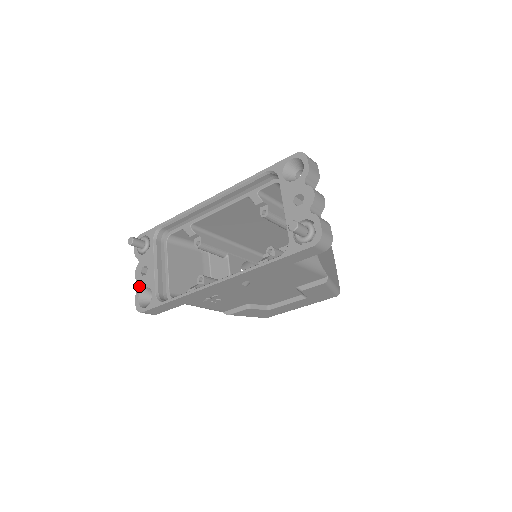
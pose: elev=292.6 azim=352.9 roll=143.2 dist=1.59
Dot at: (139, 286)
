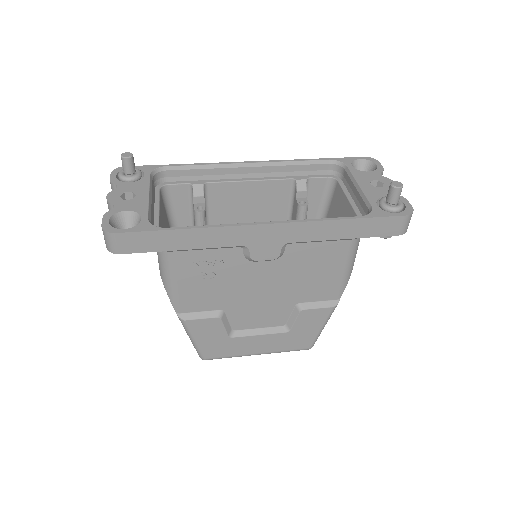
Dot at: (114, 207)
